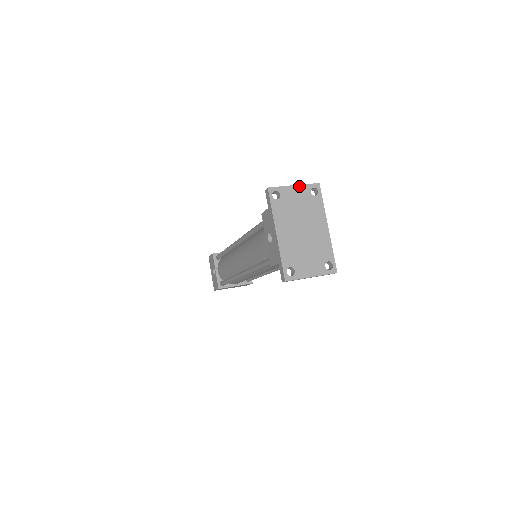
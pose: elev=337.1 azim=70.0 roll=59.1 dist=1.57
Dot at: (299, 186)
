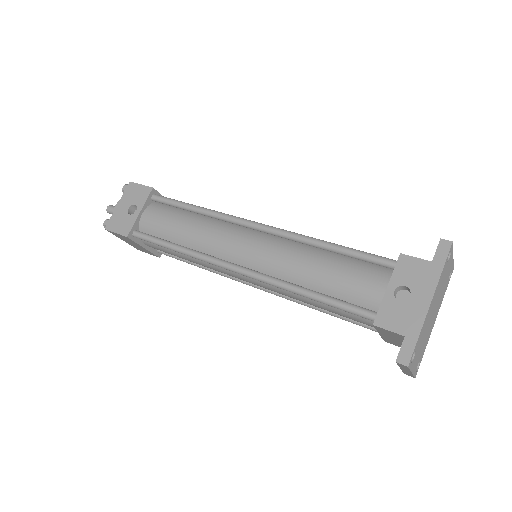
Dot at: (453, 260)
